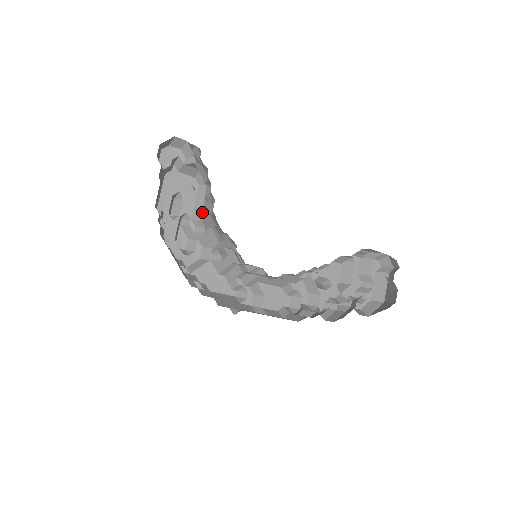
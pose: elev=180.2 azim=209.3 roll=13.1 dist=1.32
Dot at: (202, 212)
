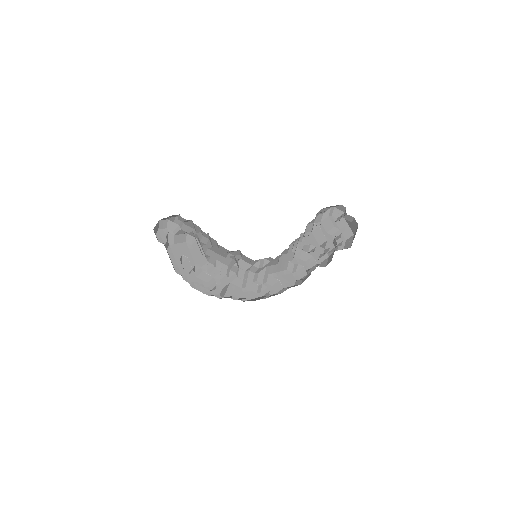
Dot at: (205, 255)
